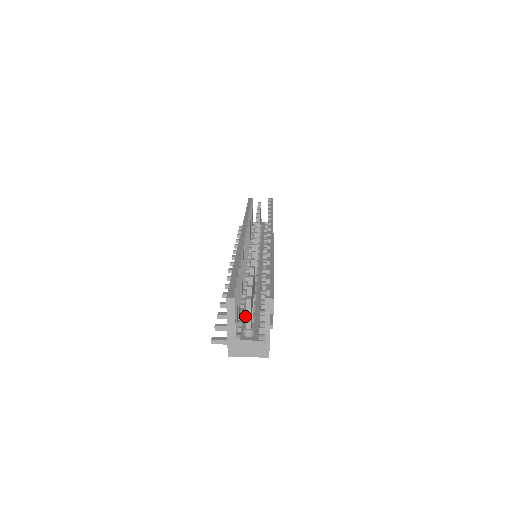
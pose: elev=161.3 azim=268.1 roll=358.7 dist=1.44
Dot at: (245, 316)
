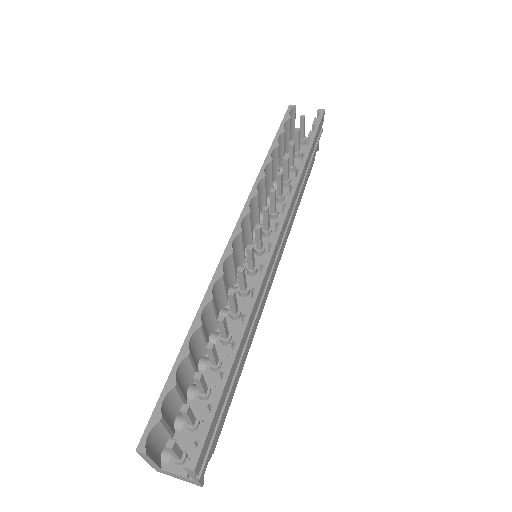
Dot at: (185, 424)
